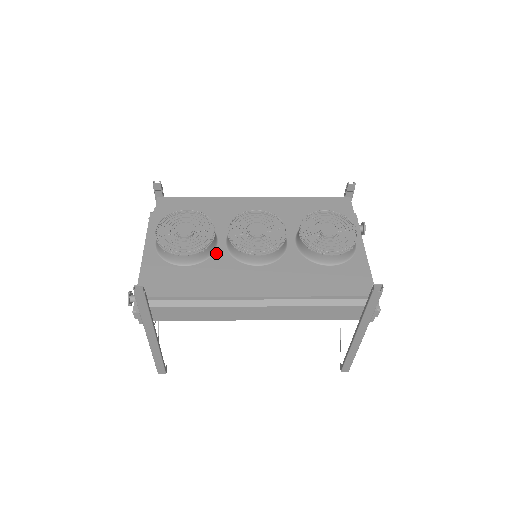
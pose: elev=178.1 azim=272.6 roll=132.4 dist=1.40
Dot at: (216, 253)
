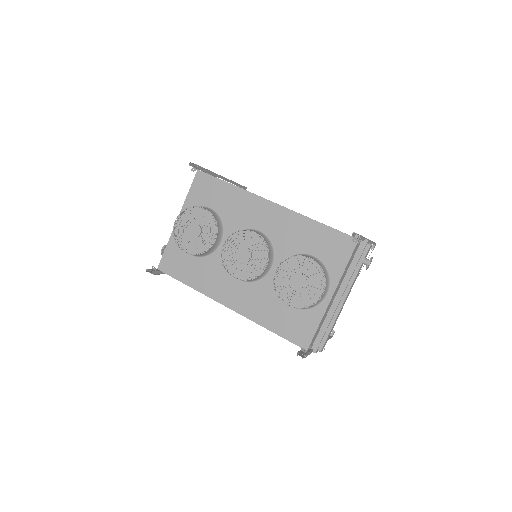
Dot at: (216, 253)
